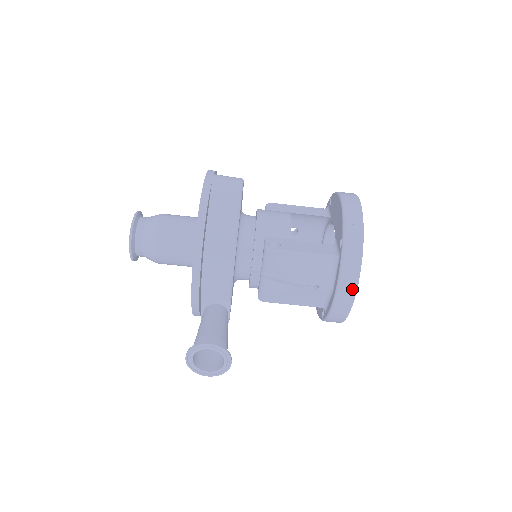
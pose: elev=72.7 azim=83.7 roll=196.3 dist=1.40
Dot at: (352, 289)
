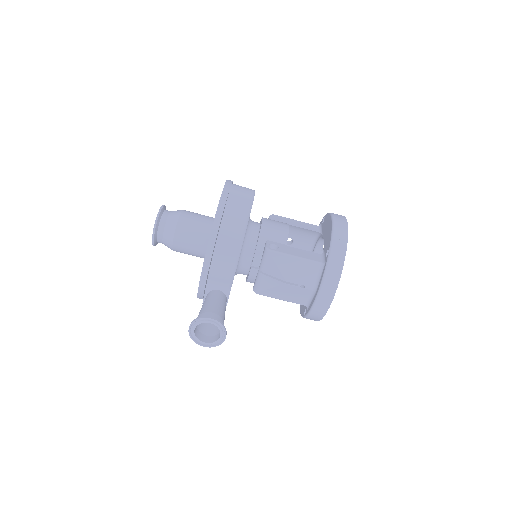
Dot at: (332, 291)
